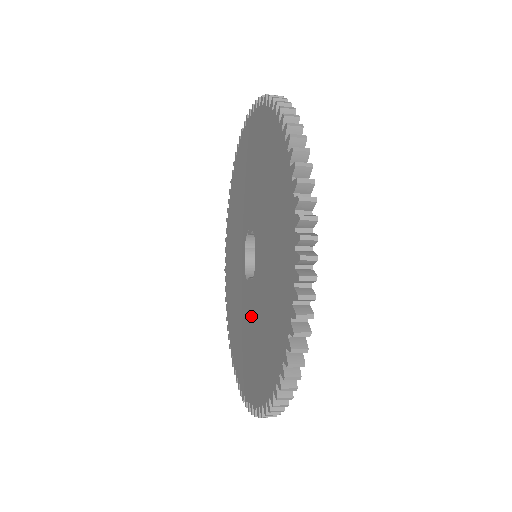
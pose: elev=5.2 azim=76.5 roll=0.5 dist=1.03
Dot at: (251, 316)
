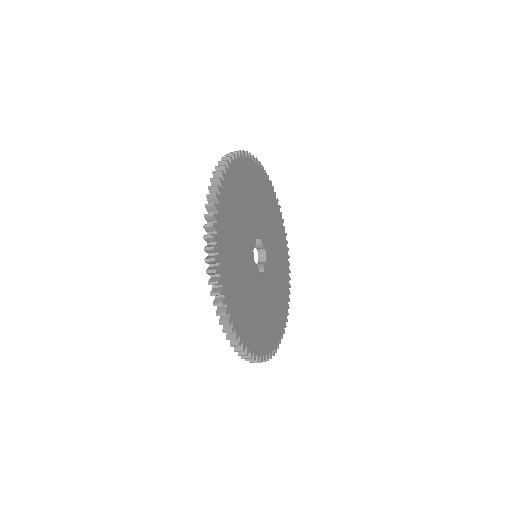
Dot at: occluded
